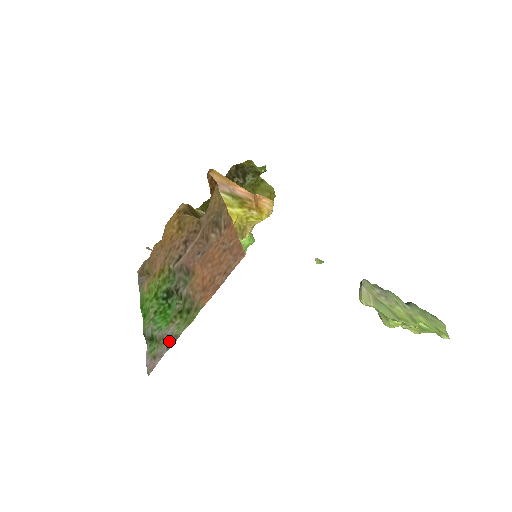
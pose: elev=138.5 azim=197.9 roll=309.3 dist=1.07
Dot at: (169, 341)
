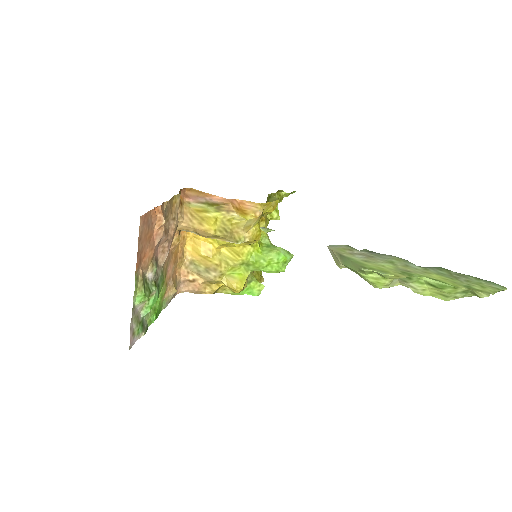
Dot at: (133, 314)
